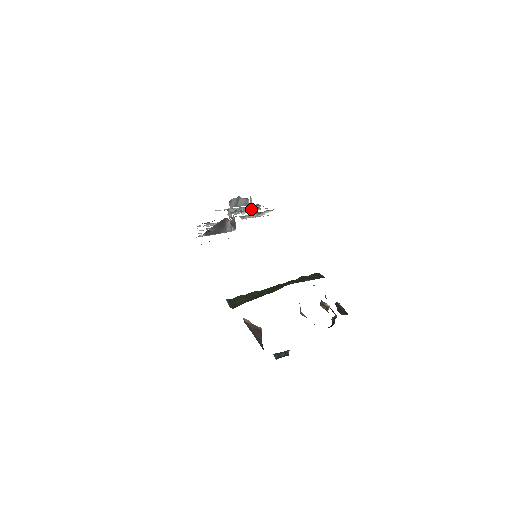
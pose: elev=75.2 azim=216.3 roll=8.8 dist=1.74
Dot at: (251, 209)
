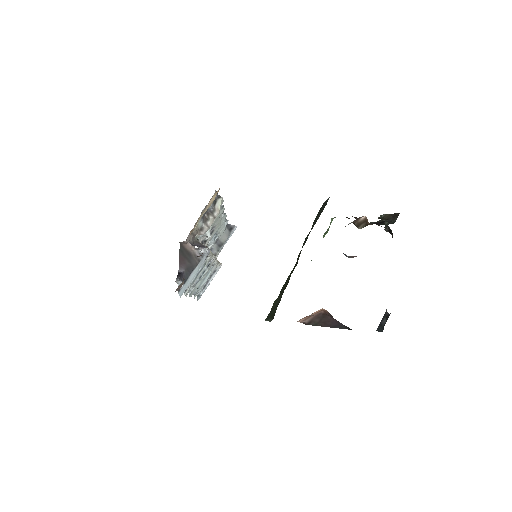
Dot at: (227, 235)
